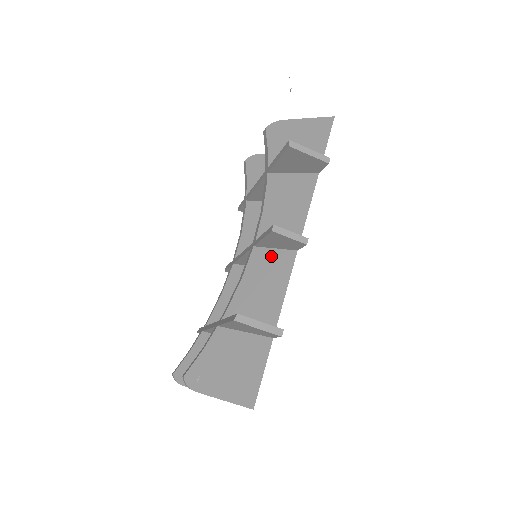
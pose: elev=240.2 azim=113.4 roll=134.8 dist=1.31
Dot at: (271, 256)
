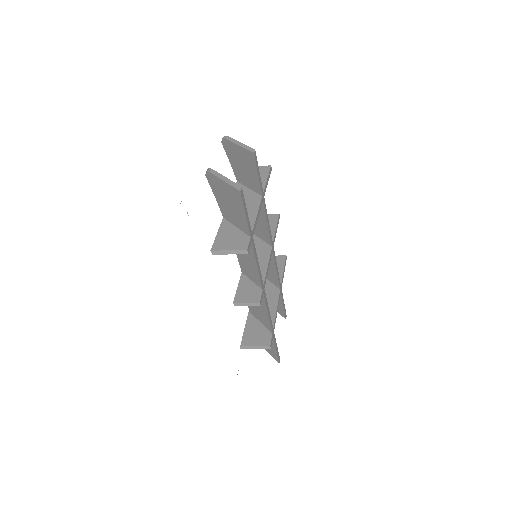
Dot at: occluded
